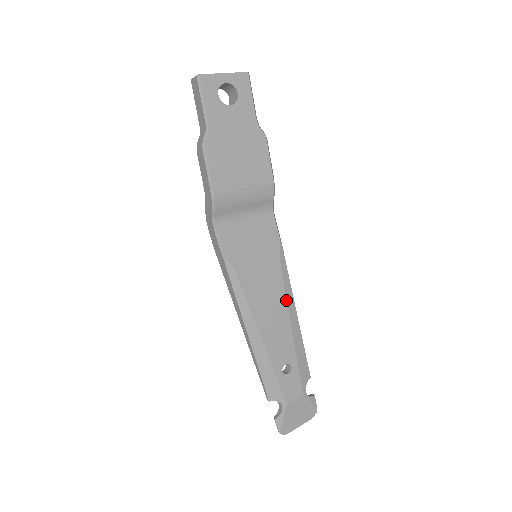
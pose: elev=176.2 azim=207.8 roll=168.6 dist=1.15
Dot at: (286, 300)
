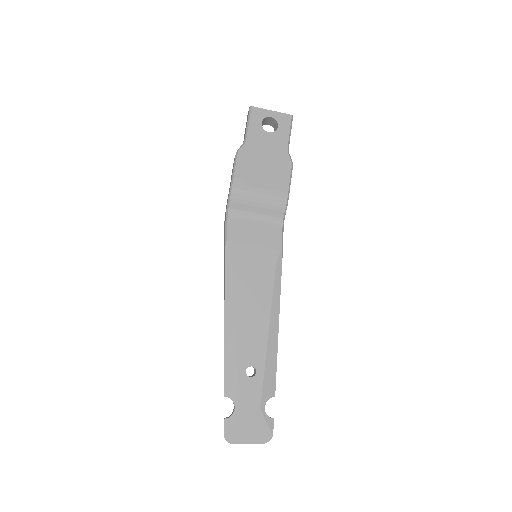
Dot at: (271, 305)
